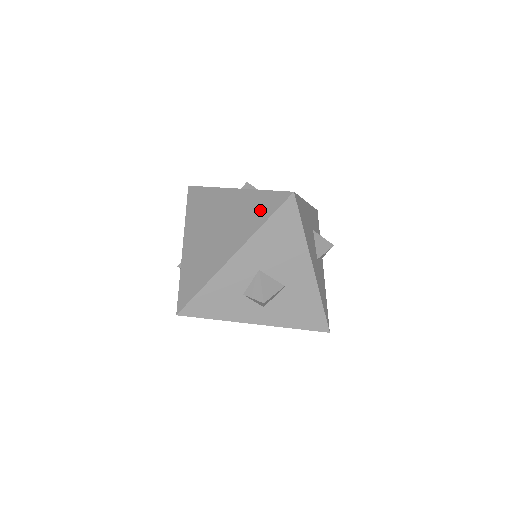
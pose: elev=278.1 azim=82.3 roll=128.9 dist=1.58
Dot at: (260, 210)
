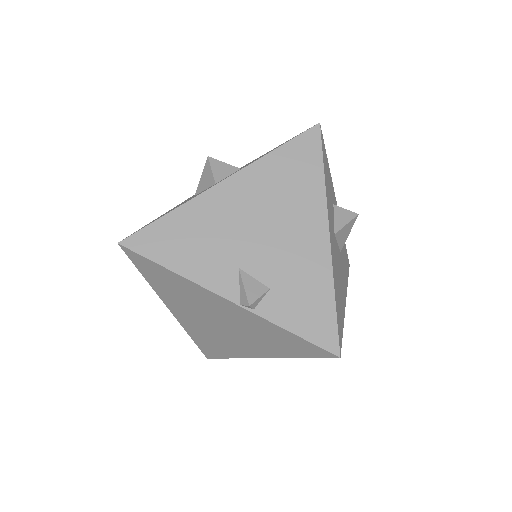
Dot at: (288, 346)
